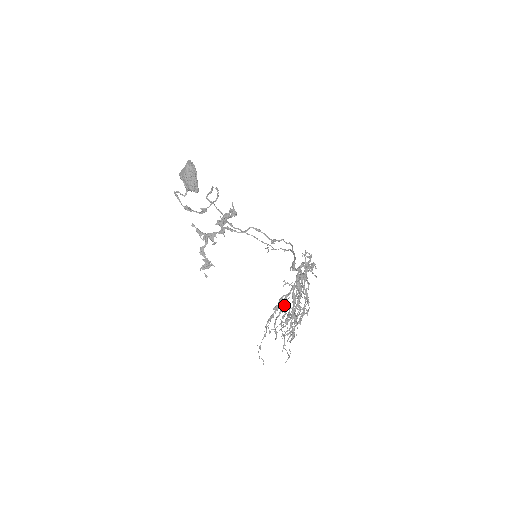
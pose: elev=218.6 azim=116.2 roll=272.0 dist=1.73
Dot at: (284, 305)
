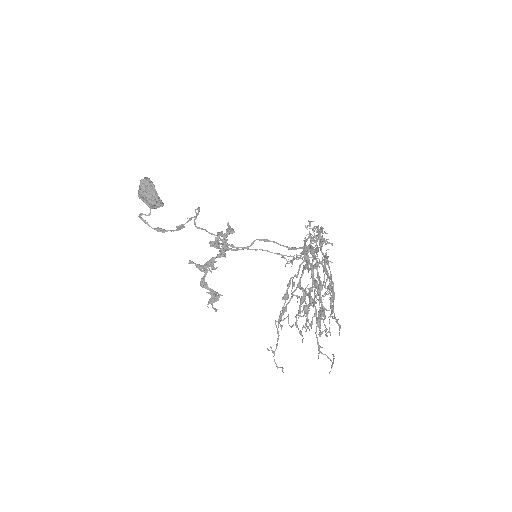
Dot at: (292, 286)
